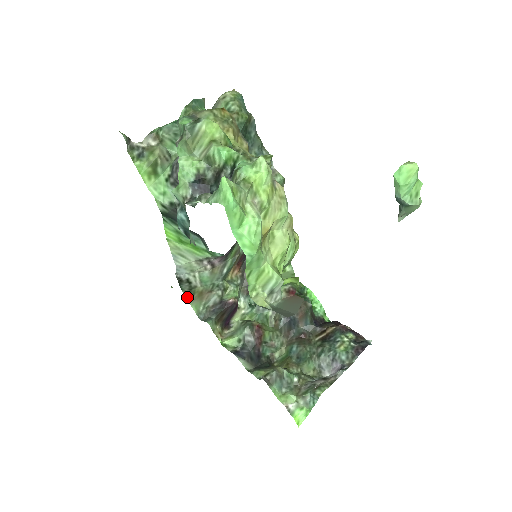
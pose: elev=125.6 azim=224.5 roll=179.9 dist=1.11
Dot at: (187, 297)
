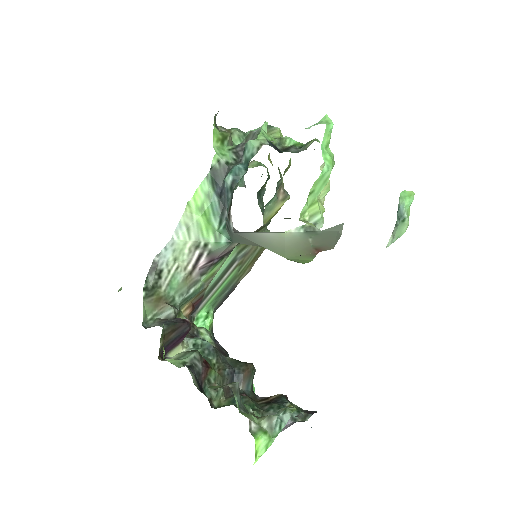
Dot at: (145, 294)
